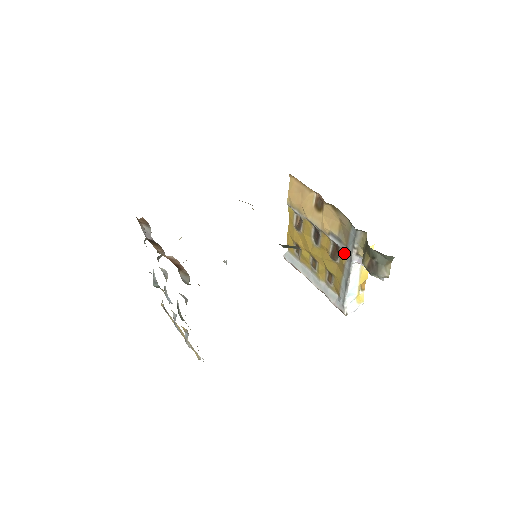
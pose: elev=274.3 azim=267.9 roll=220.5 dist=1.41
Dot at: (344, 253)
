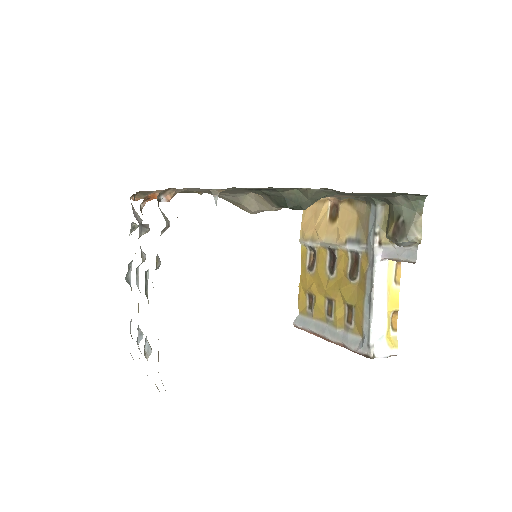
Dot at: (365, 258)
